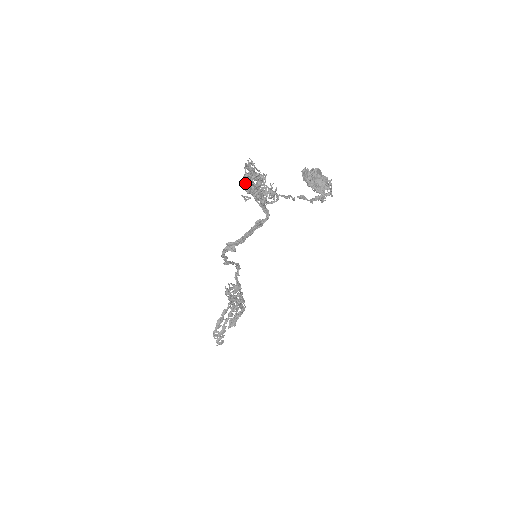
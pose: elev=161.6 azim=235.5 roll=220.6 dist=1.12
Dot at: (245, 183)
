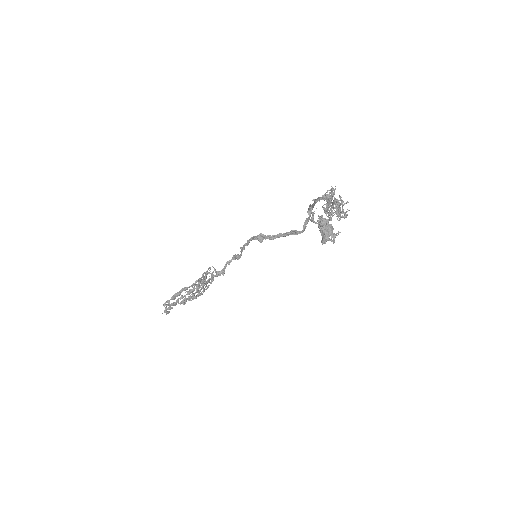
Dot at: (319, 200)
